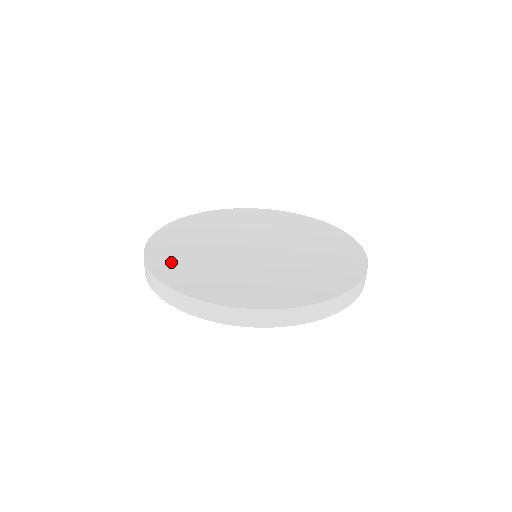
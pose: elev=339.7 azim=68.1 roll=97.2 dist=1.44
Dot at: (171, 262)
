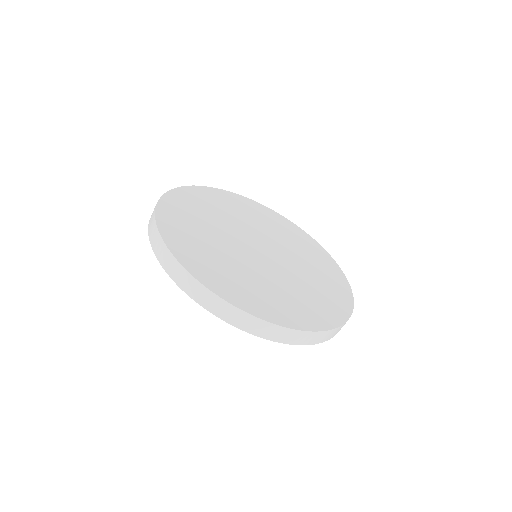
Dot at: (198, 258)
